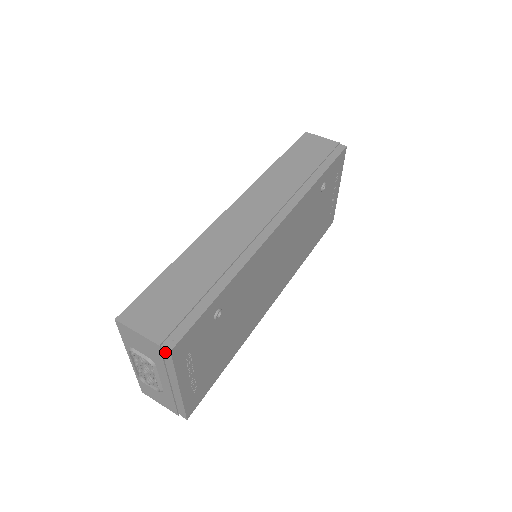
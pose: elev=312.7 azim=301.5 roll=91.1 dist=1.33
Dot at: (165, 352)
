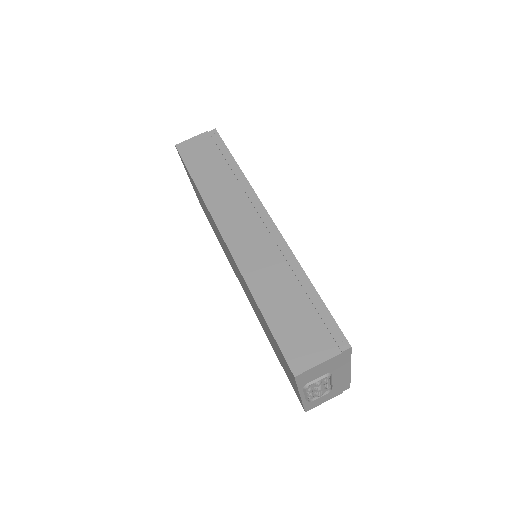
Dot at: (345, 353)
